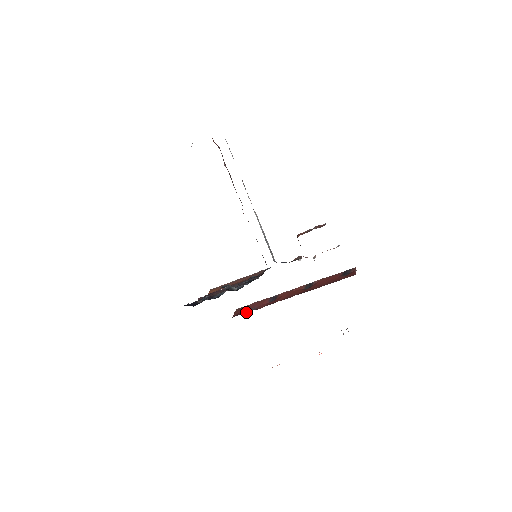
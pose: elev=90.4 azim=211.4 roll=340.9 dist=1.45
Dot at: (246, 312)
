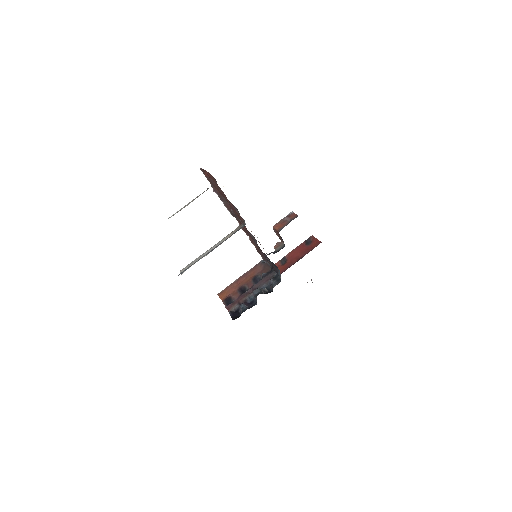
Dot at: occluded
